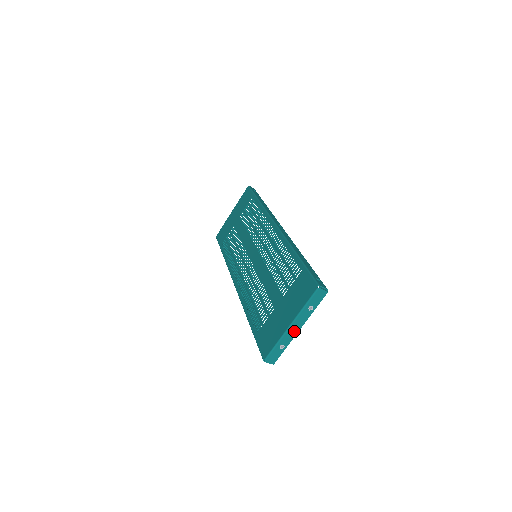
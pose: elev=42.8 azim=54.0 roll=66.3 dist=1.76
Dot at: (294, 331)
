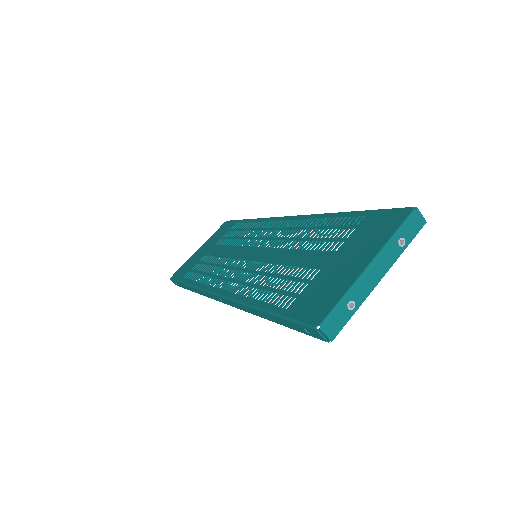
Dot at: (373, 279)
